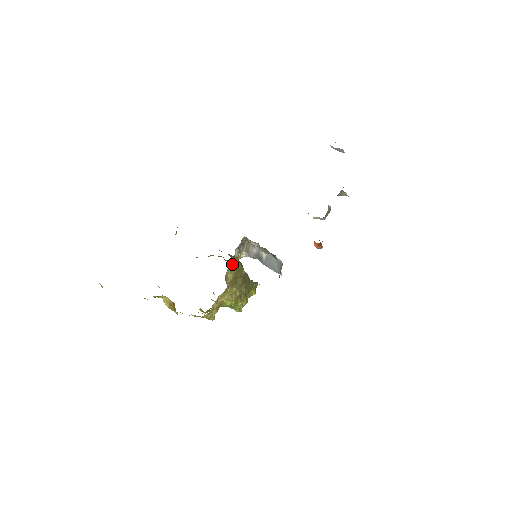
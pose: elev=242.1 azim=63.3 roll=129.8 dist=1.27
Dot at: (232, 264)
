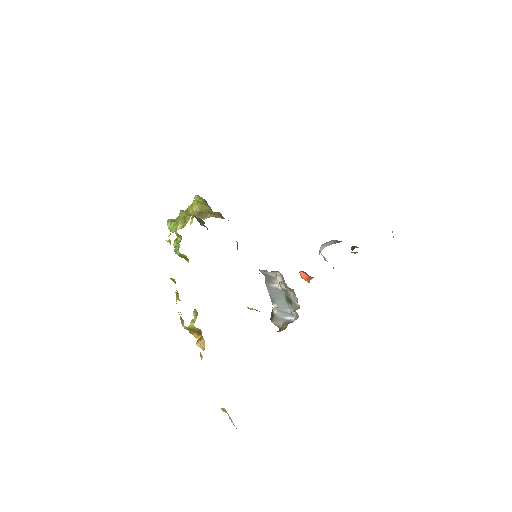
Dot at: occluded
